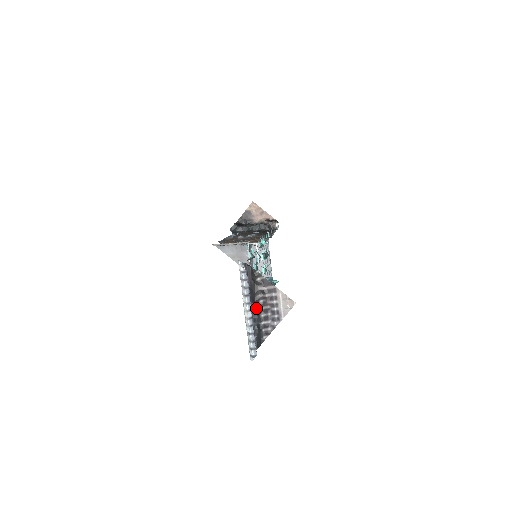
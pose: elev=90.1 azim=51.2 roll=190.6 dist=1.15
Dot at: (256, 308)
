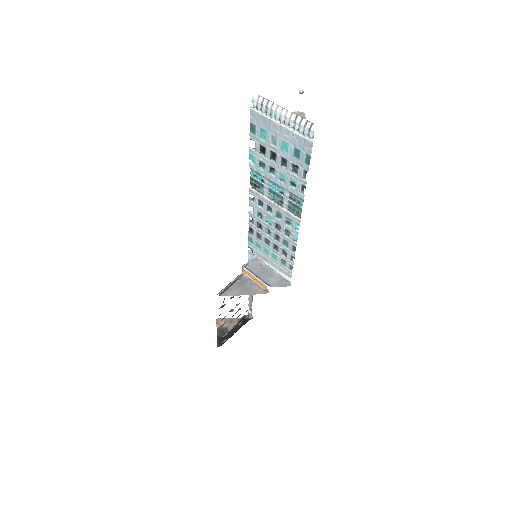
Dot at: occluded
